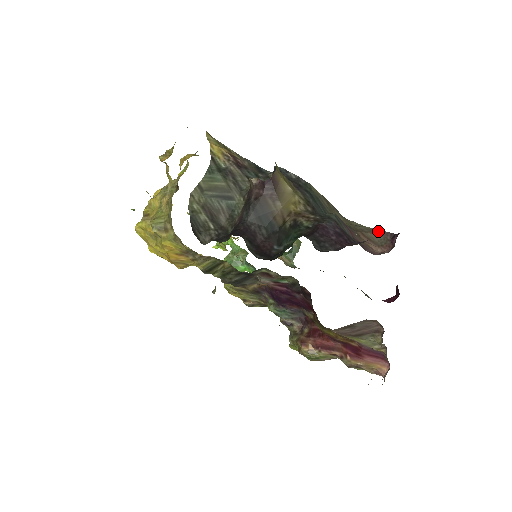
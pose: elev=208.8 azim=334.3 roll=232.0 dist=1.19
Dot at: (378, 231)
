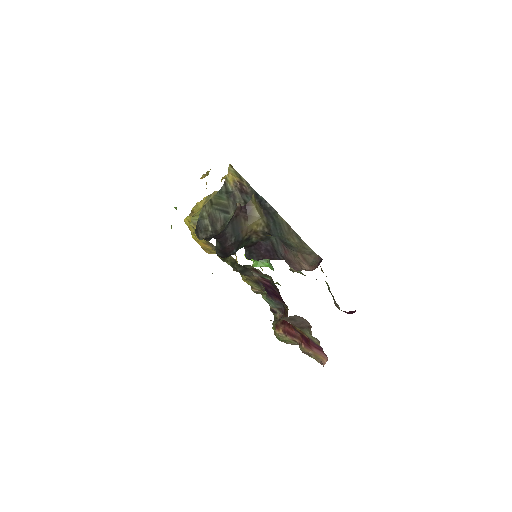
Dot at: (316, 255)
